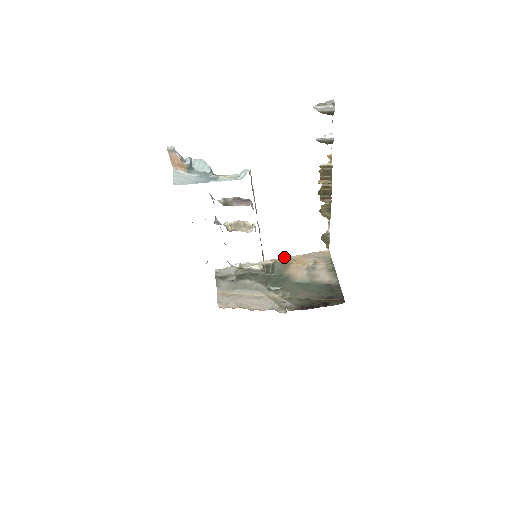
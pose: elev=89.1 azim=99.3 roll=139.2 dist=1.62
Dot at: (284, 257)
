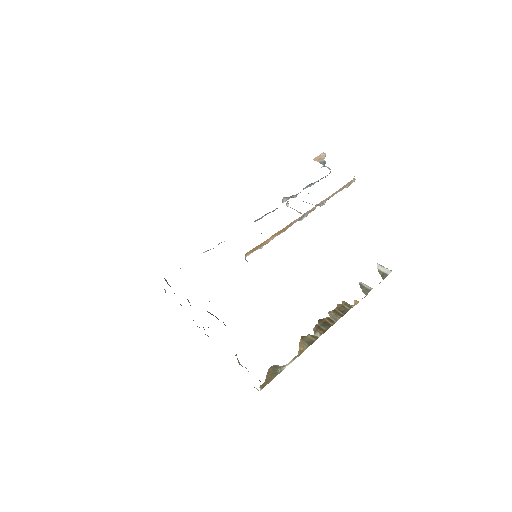
Dot at: occluded
